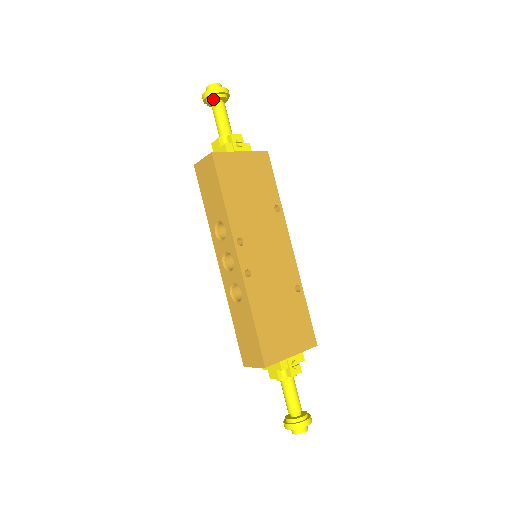
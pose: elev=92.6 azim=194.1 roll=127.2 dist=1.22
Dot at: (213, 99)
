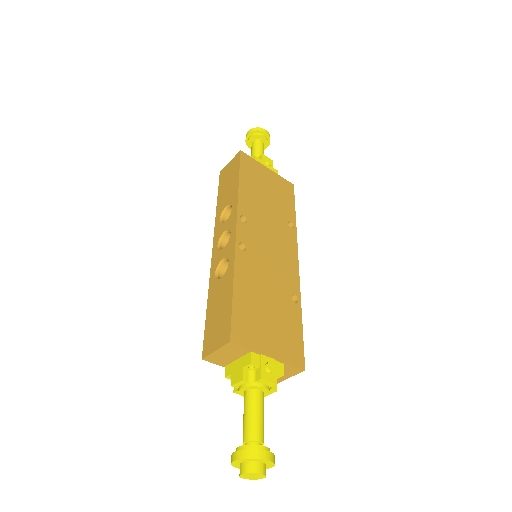
Dot at: (255, 136)
